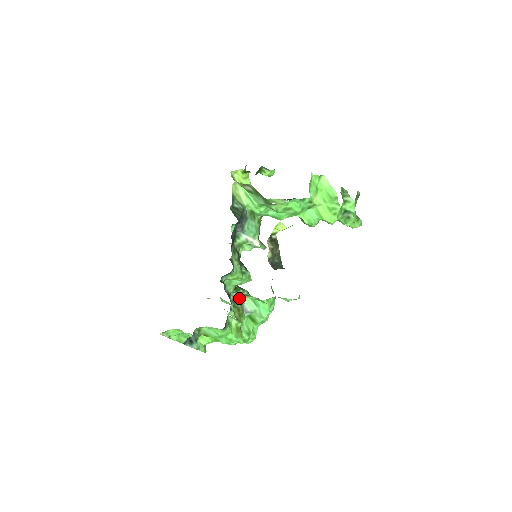
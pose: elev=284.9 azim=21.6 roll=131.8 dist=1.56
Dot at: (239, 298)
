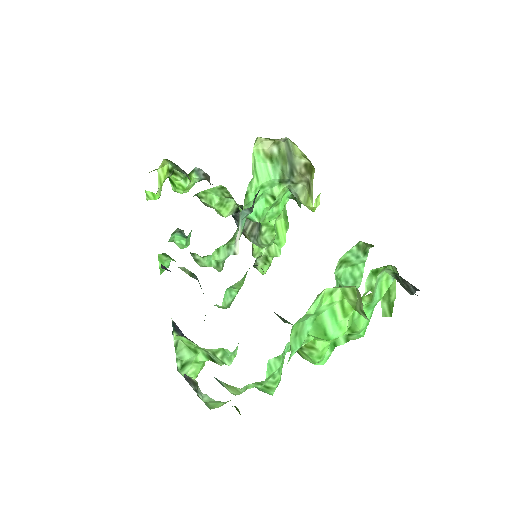
Dot at: occluded
